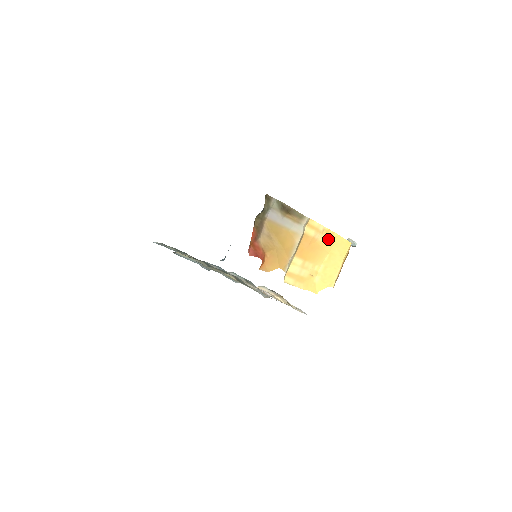
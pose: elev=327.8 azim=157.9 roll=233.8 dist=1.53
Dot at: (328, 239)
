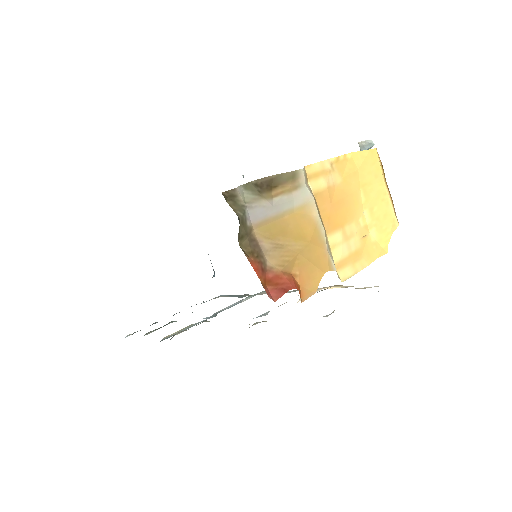
Dot at: (345, 171)
